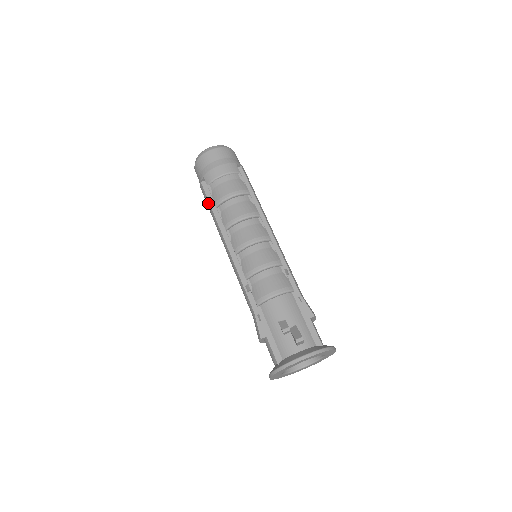
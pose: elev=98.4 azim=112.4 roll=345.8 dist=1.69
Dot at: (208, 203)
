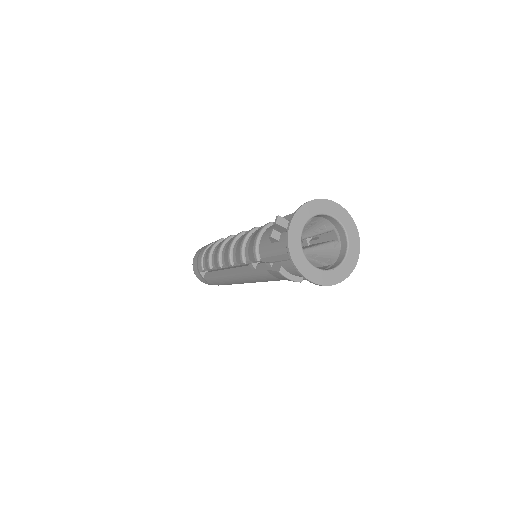
Dot at: (213, 279)
